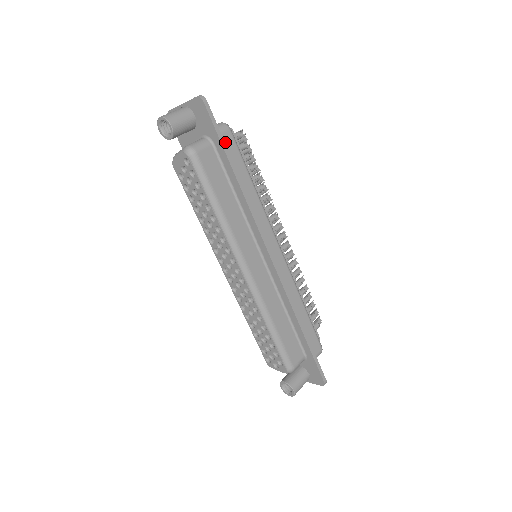
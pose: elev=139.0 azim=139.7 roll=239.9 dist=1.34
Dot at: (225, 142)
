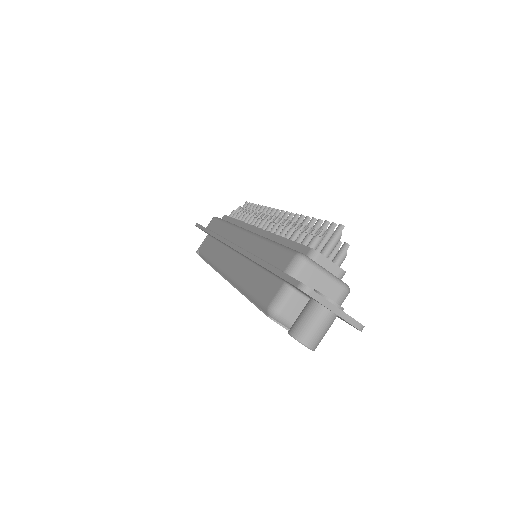
Dot at: occluded
